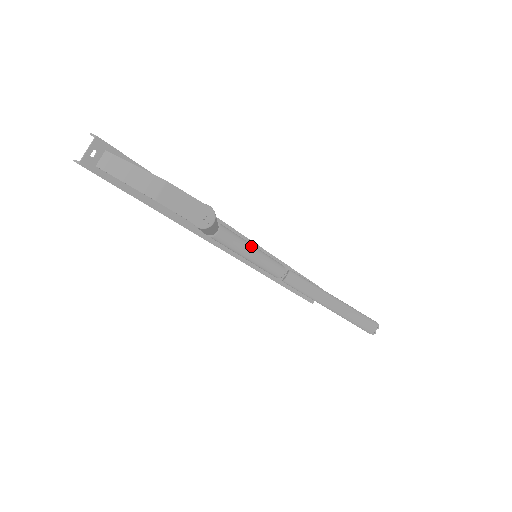
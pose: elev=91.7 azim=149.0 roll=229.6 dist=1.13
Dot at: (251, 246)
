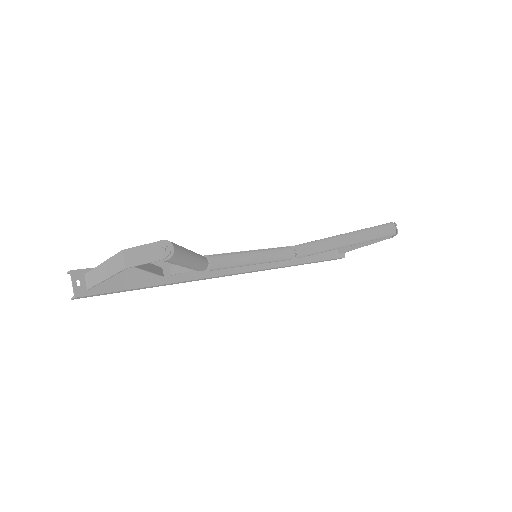
Dot at: (246, 253)
